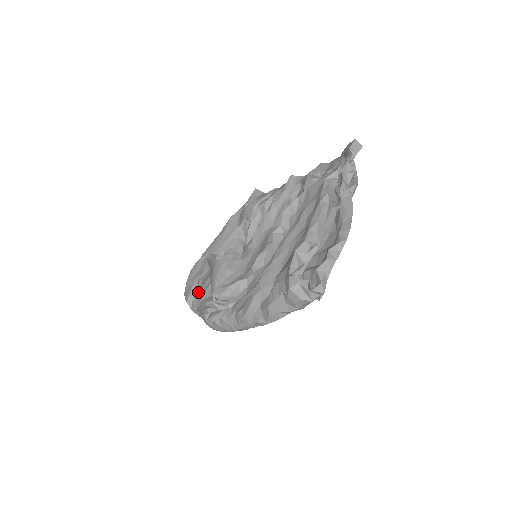
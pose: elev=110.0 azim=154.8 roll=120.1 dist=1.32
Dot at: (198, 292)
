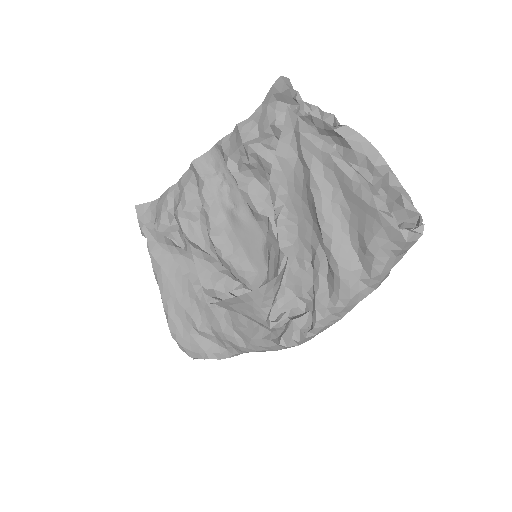
Dot at: (210, 340)
